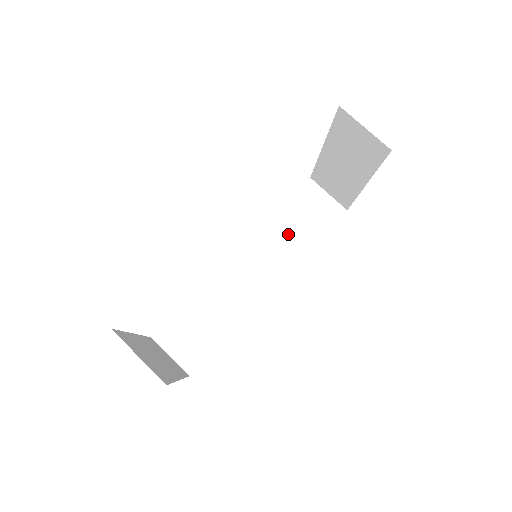
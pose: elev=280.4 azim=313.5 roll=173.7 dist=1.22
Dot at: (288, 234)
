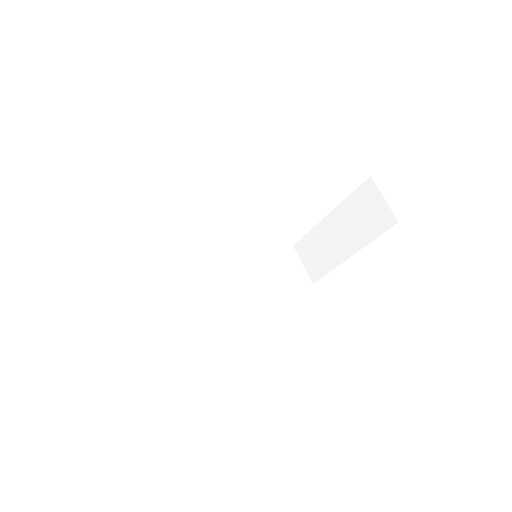
Dot at: (263, 275)
